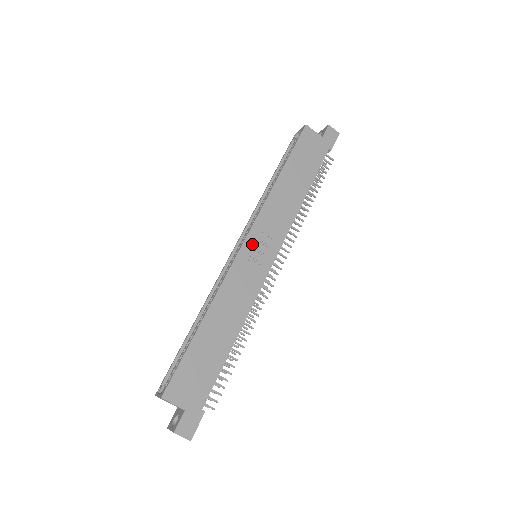
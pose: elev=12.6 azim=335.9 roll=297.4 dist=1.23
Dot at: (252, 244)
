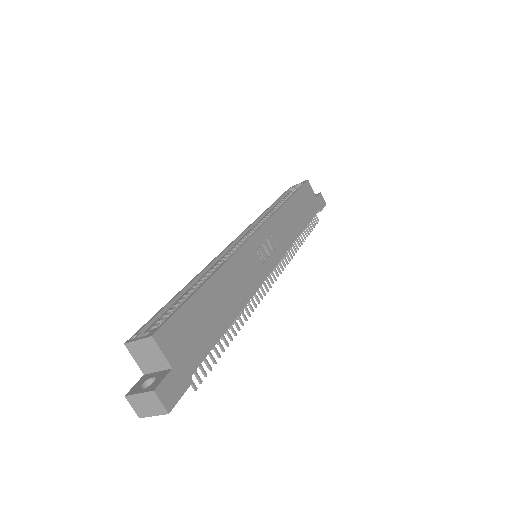
Dot at: (262, 238)
